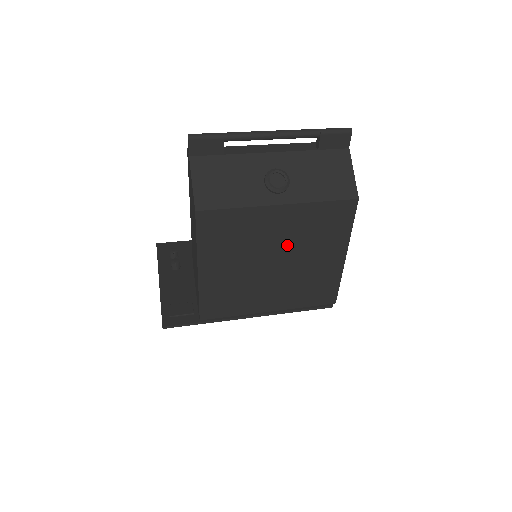
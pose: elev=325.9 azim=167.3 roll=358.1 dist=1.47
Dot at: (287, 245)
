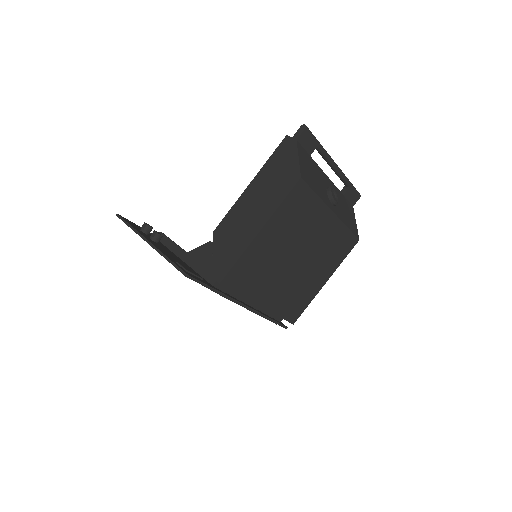
Dot at: (312, 249)
